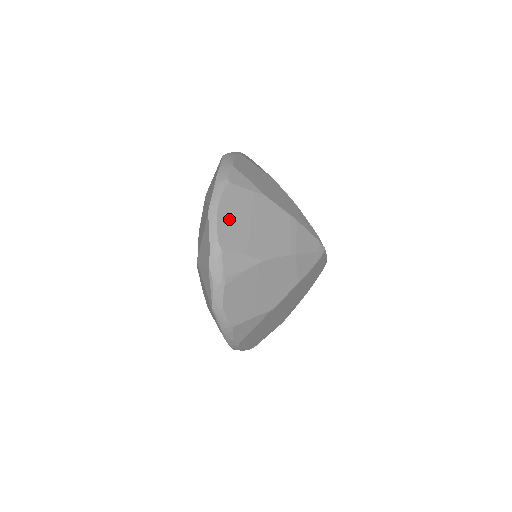
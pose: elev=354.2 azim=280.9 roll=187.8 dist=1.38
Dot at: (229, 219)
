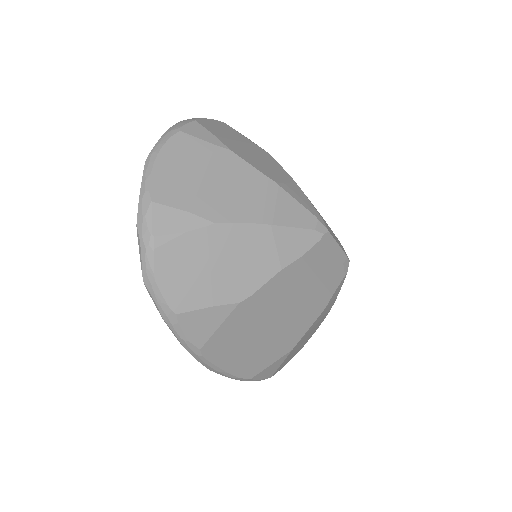
Dot at: (171, 169)
